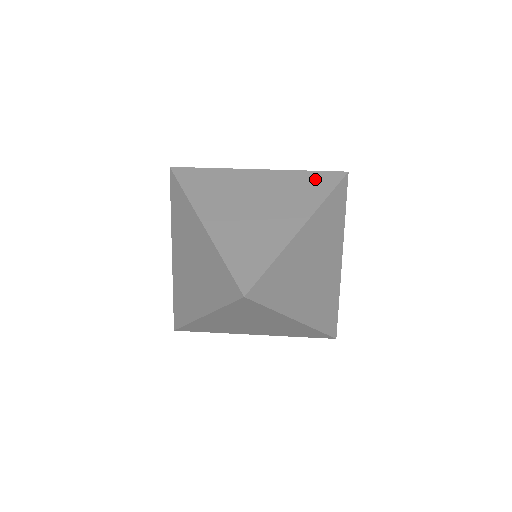
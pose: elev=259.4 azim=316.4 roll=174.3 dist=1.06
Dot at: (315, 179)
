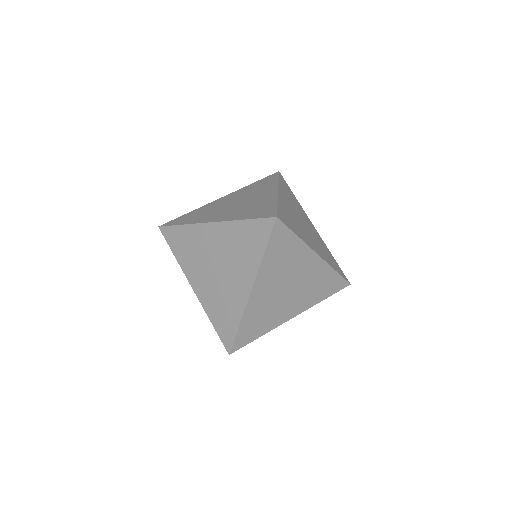
Dot at: (262, 181)
